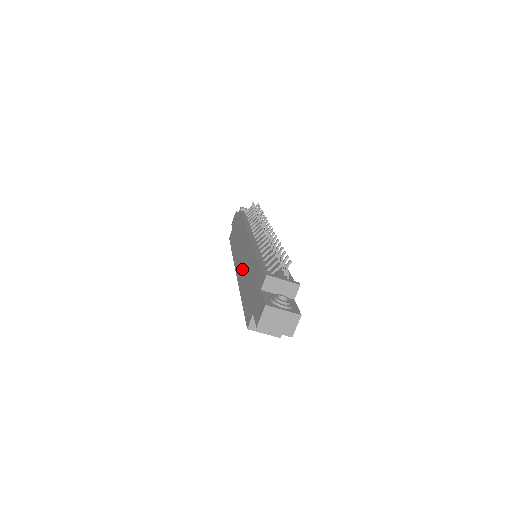
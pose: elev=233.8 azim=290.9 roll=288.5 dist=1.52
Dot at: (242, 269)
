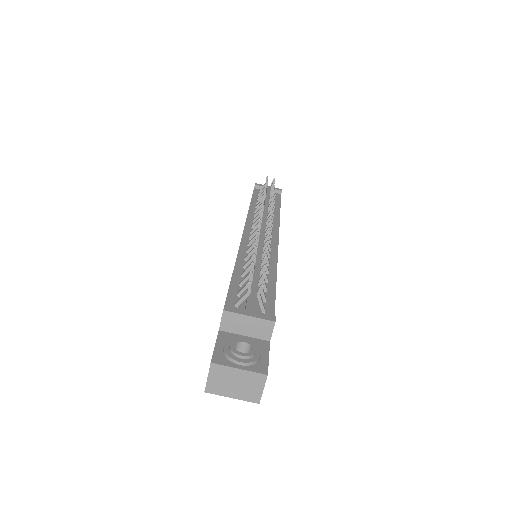
Dot at: occluded
